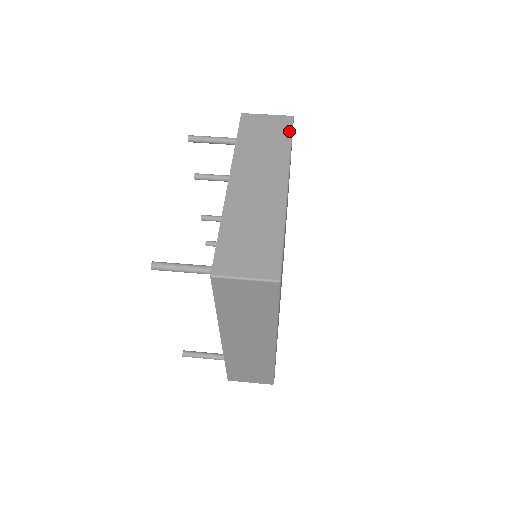
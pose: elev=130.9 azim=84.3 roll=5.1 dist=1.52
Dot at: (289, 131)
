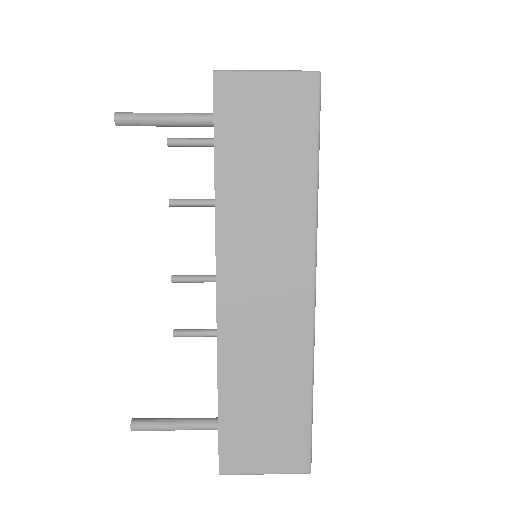
Dot at: occluded
